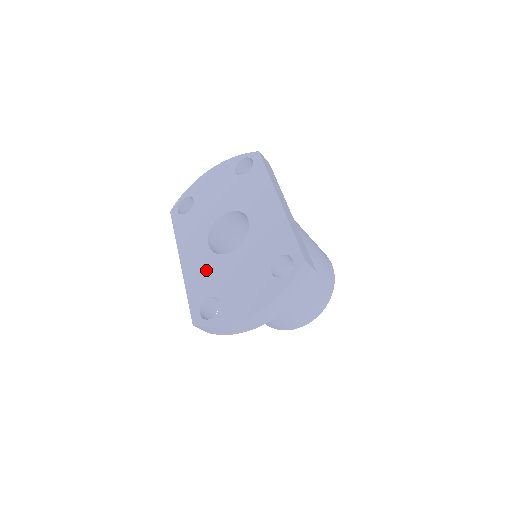
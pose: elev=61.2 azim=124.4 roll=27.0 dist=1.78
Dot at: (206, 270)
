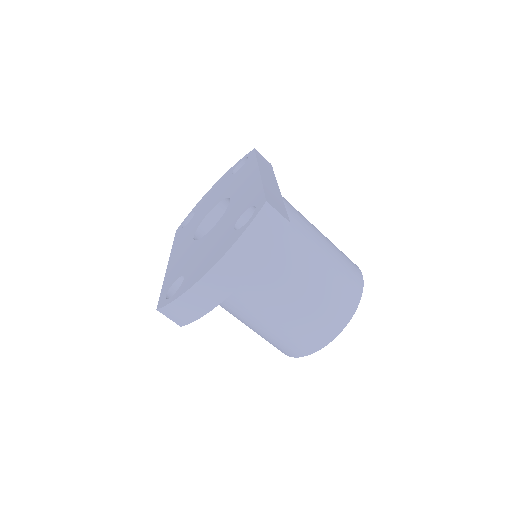
Dot at: (184, 257)
